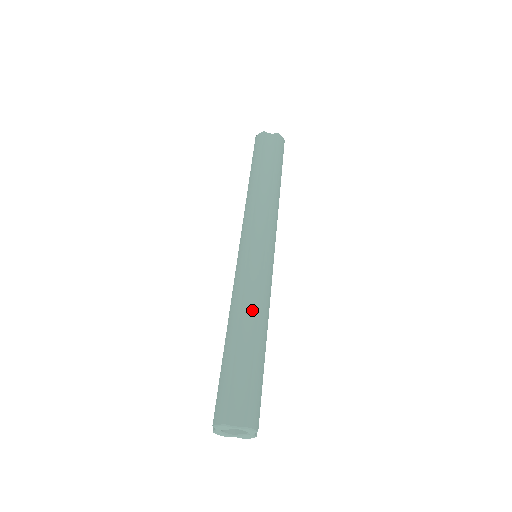
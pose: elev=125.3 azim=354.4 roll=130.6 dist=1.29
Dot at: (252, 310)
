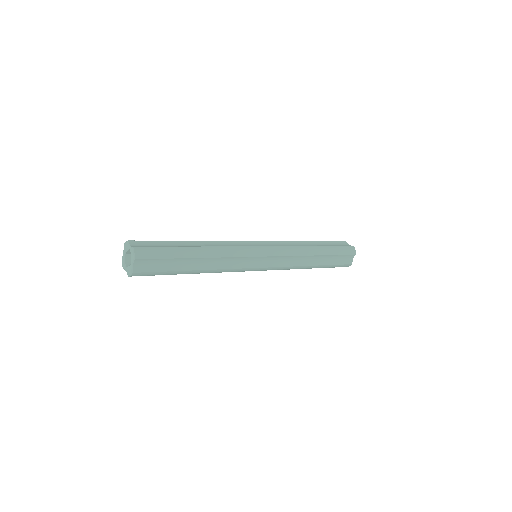
Dot at: (213, 246)
